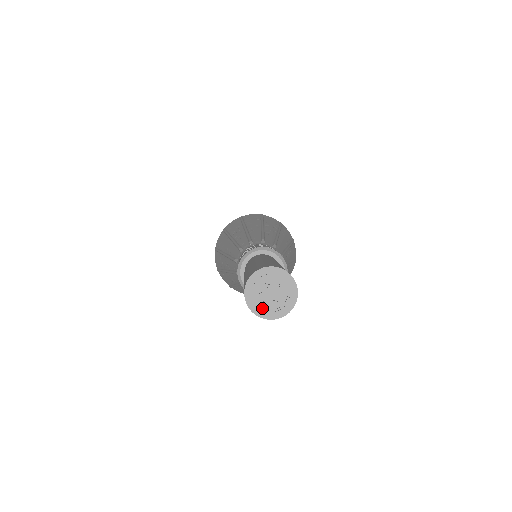
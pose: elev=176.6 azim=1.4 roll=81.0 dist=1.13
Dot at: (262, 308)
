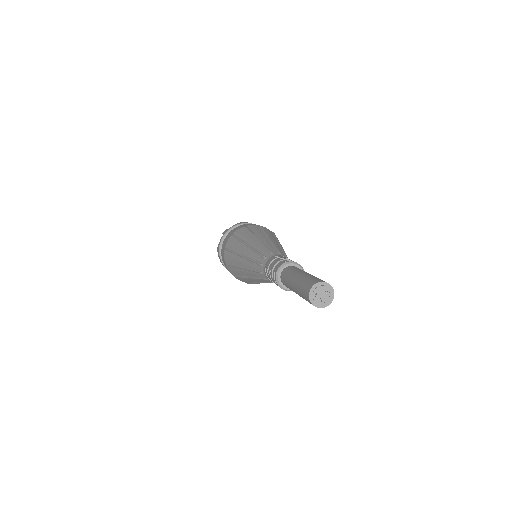
Dot at: (314, 299)
